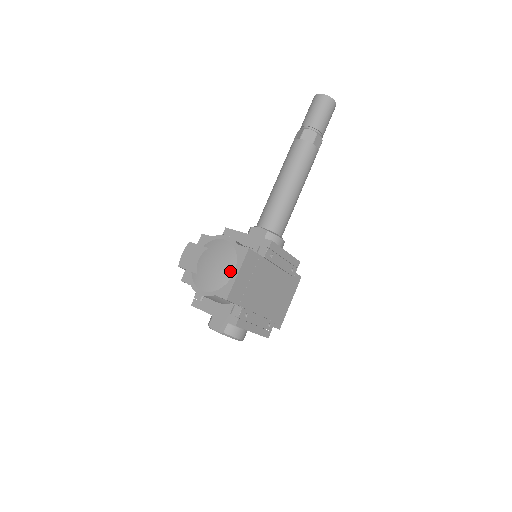
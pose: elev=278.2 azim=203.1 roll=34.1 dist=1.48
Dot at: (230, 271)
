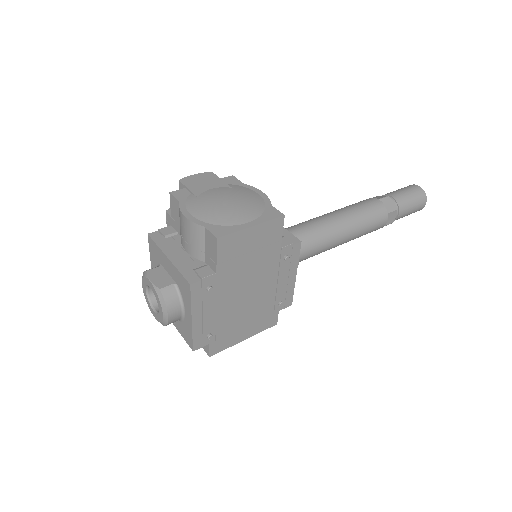
Dot at: (244, 218)
